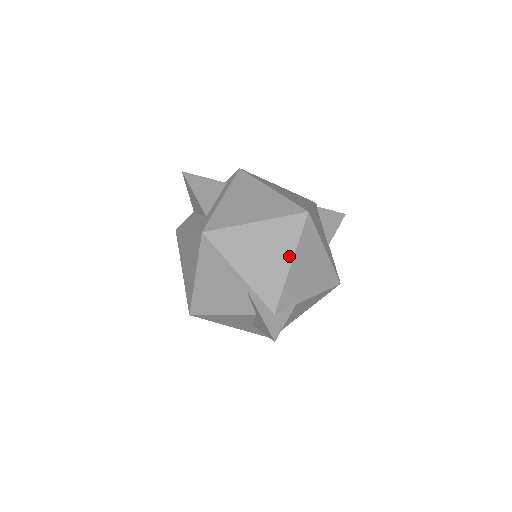
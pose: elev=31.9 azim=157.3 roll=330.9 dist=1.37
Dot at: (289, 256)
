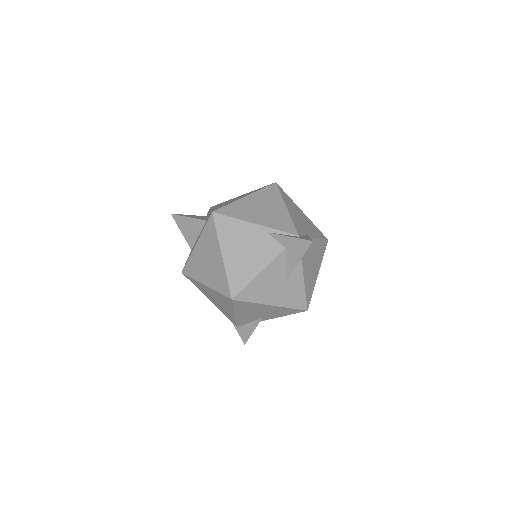
Dot at: (282, 205)
